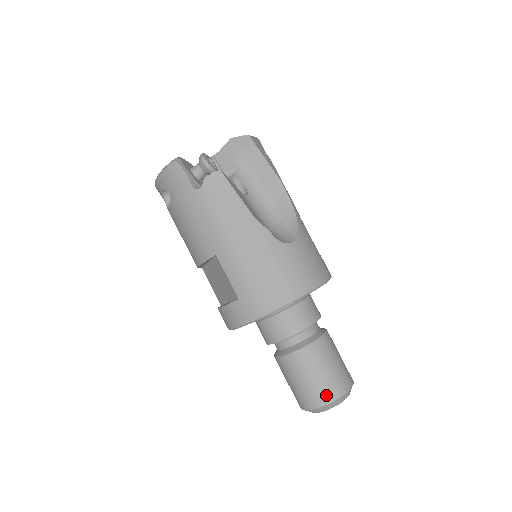
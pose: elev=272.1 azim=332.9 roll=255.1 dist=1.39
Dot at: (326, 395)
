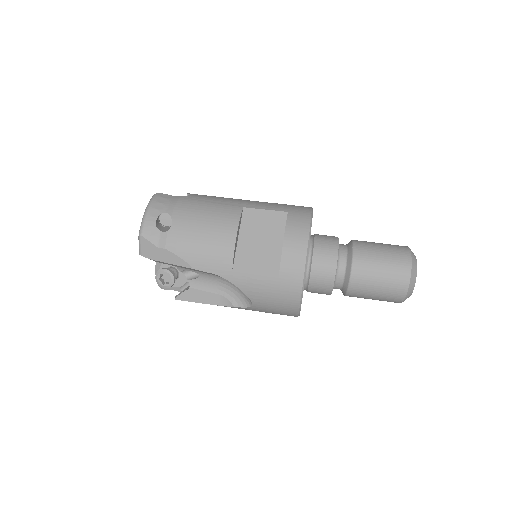
Dot at: occluded
